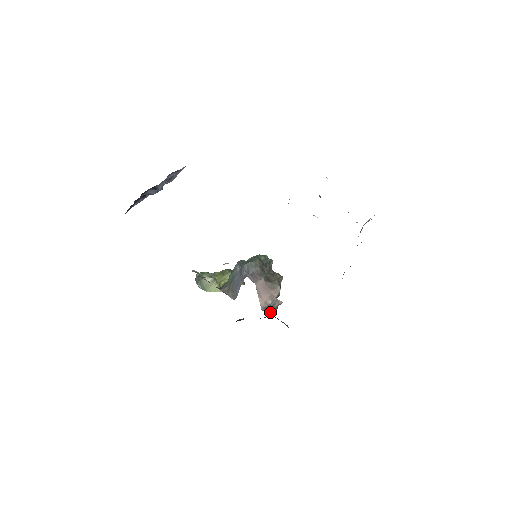
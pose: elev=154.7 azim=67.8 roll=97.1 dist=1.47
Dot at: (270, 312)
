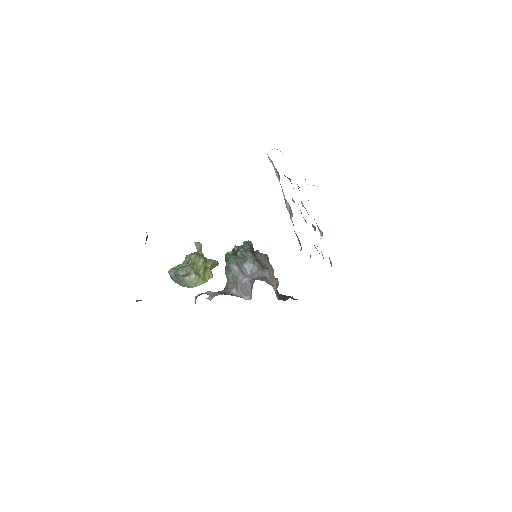
Dot at: (279, 295)
